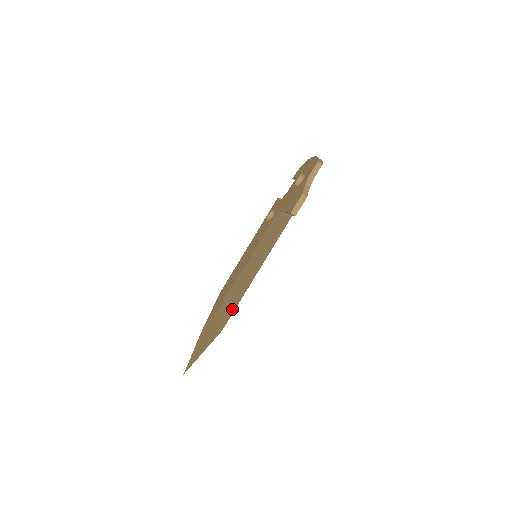
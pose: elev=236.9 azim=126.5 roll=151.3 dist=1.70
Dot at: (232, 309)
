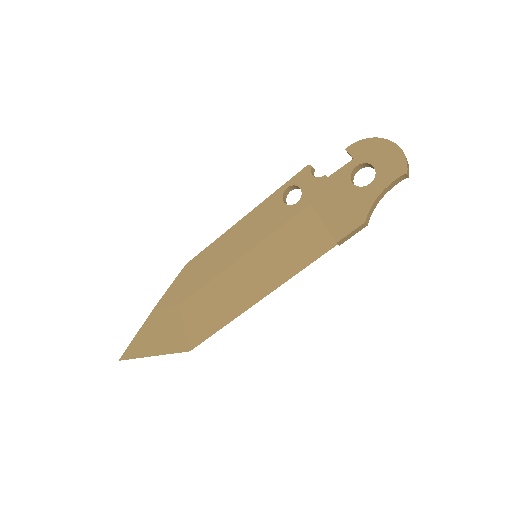
Dot at: (209, 329)
